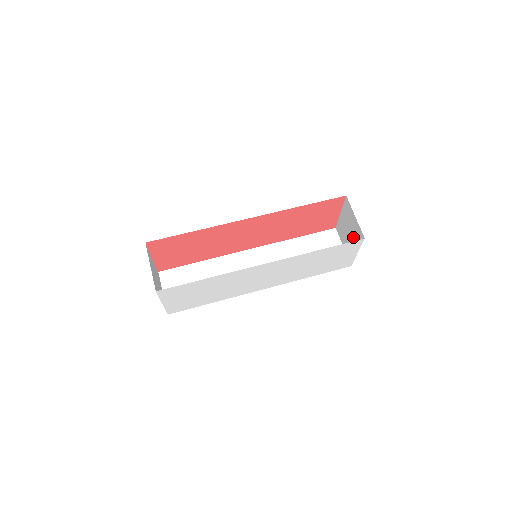
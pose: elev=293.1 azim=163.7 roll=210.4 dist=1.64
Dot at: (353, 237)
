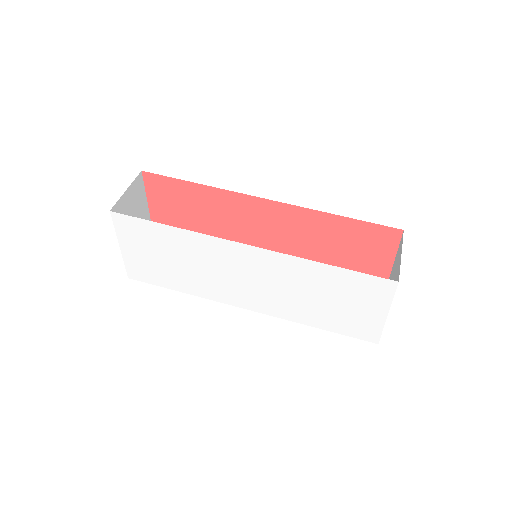
Dot at: occluded
